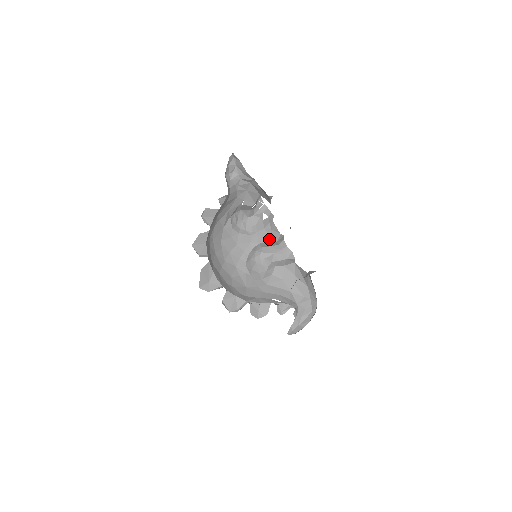
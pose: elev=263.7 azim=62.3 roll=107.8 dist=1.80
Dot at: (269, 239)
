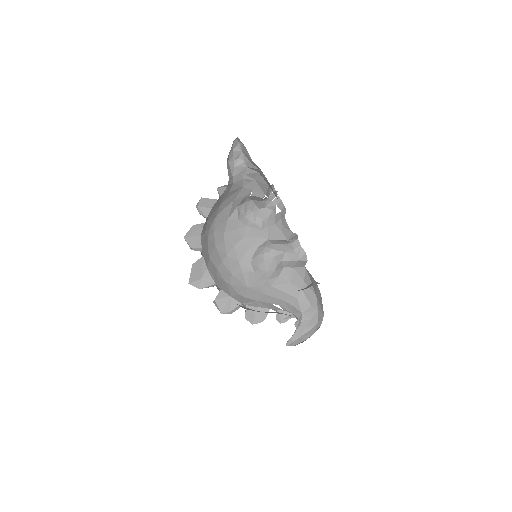
Dot at: (280, 236)
